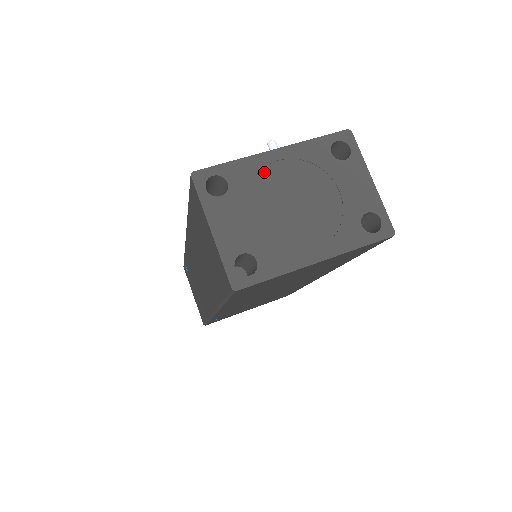
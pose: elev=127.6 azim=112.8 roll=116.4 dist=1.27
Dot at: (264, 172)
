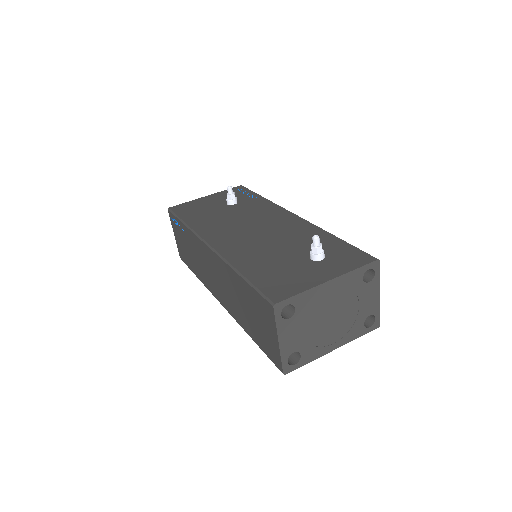
Dot at: (319, 297)
